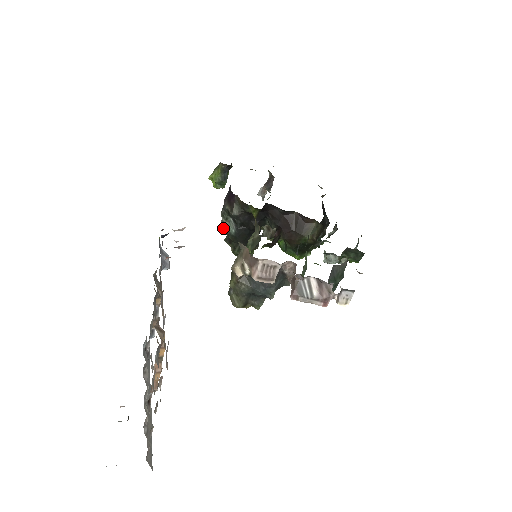
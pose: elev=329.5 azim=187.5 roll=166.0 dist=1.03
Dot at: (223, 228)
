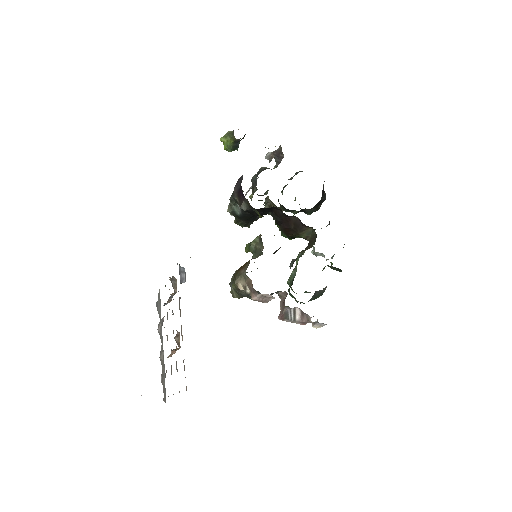
Dot at: (230, 210)
